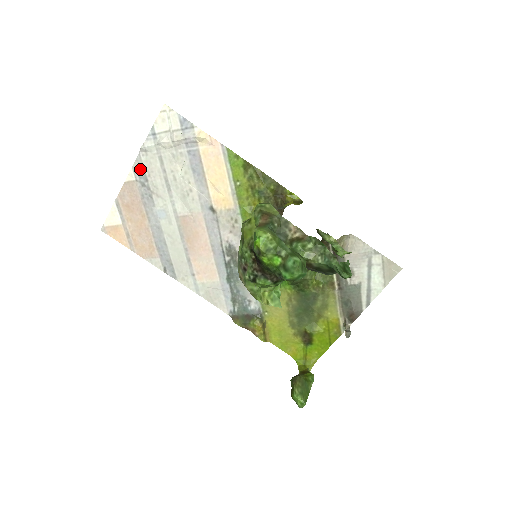
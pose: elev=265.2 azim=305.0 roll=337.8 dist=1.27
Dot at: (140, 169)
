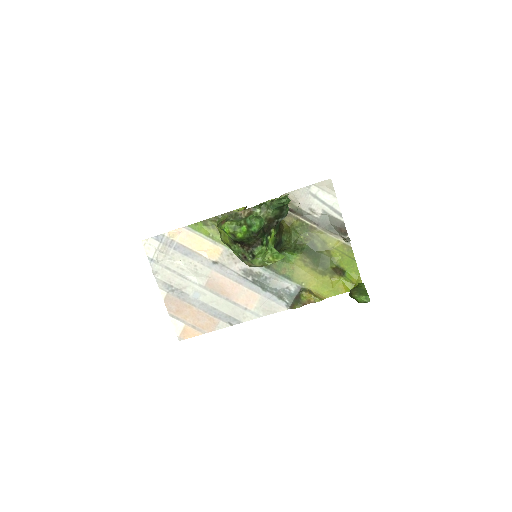
Dot at: (163, 285)
